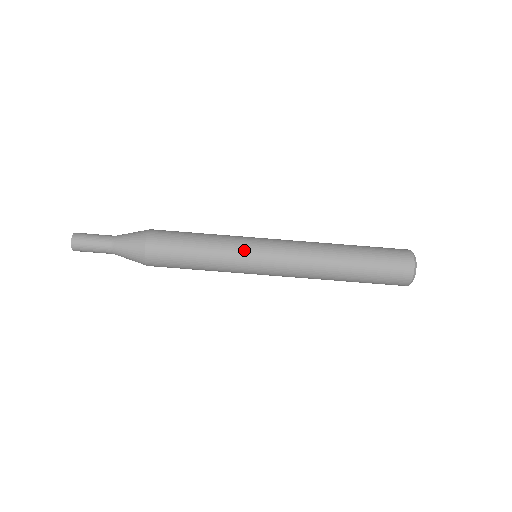
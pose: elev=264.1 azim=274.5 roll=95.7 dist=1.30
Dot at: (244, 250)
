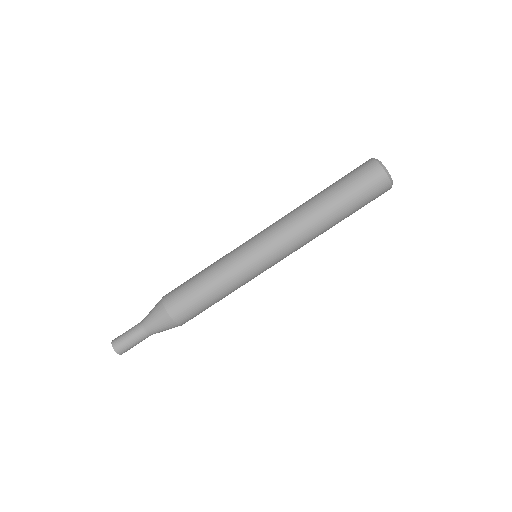
Dot at: (237, 249)
